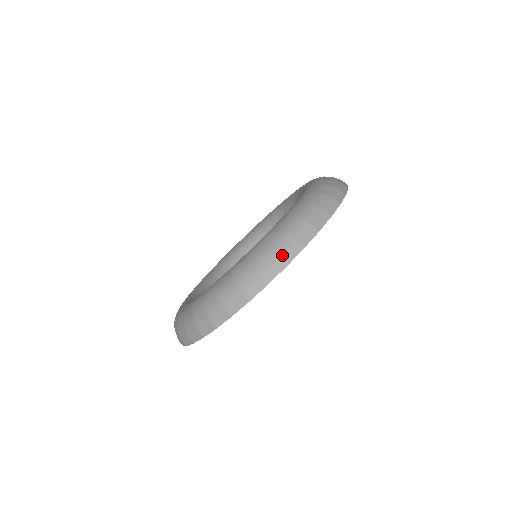
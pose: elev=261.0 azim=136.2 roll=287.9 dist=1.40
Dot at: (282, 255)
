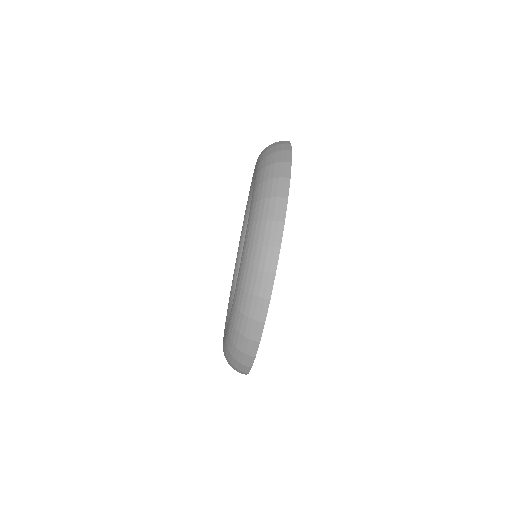
Dot at: (240, 369)
